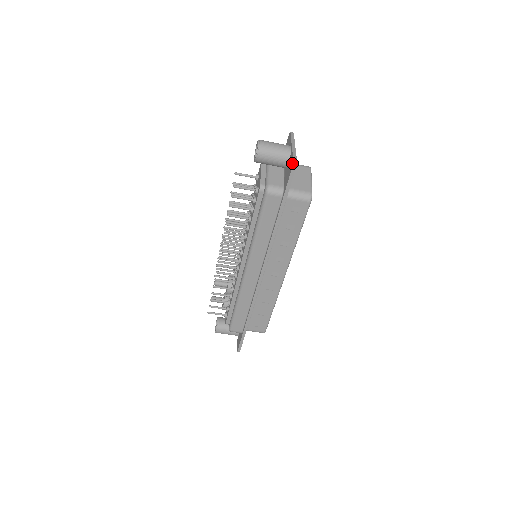
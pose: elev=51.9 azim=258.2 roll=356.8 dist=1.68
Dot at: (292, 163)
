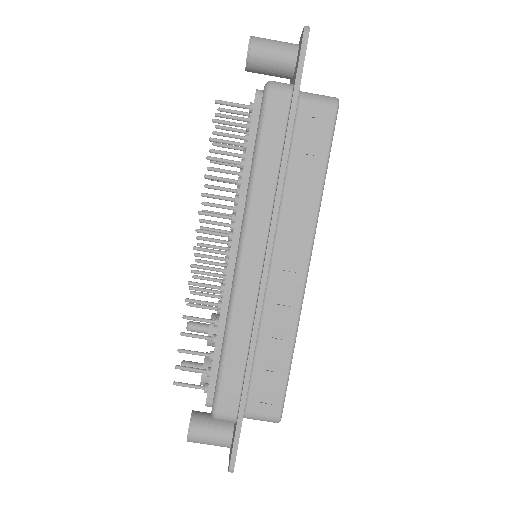
Dot at: (303, 29)
